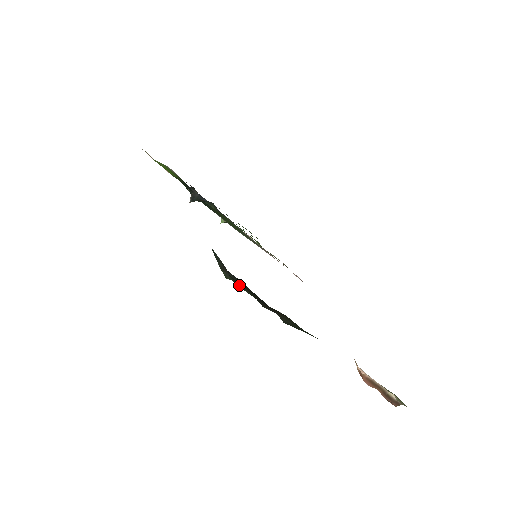
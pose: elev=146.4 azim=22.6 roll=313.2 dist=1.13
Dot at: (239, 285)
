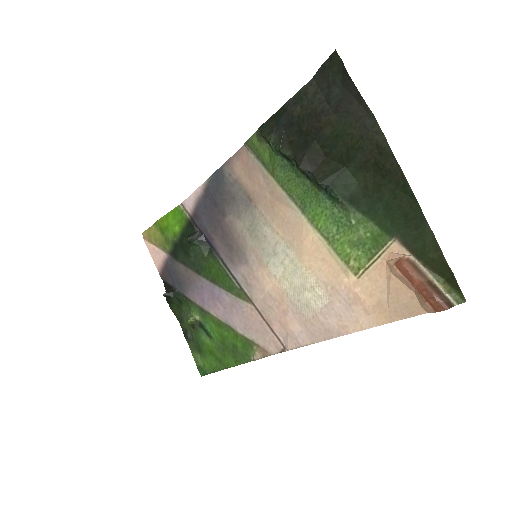
Dot at: (295, 107)
